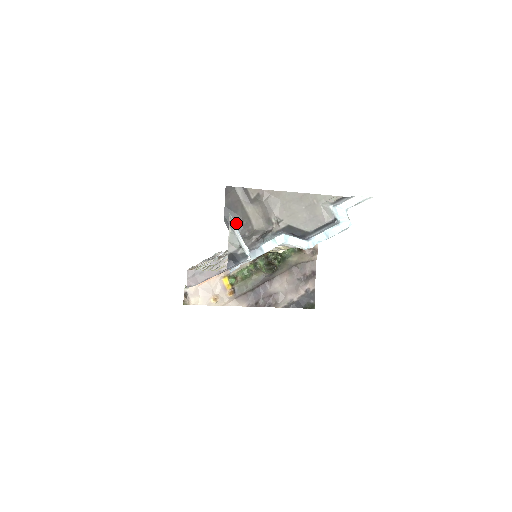
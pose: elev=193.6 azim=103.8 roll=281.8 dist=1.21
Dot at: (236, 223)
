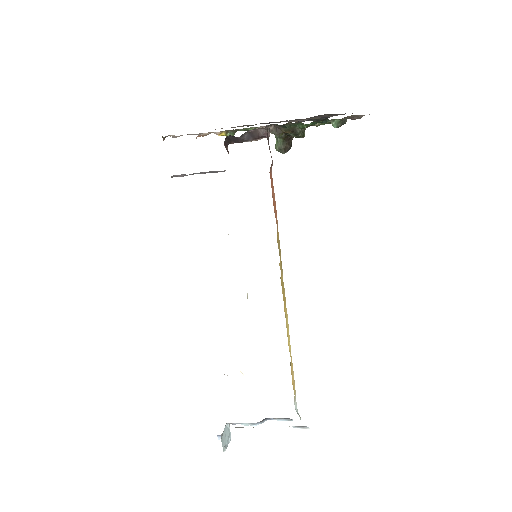
Dot at: occluded
